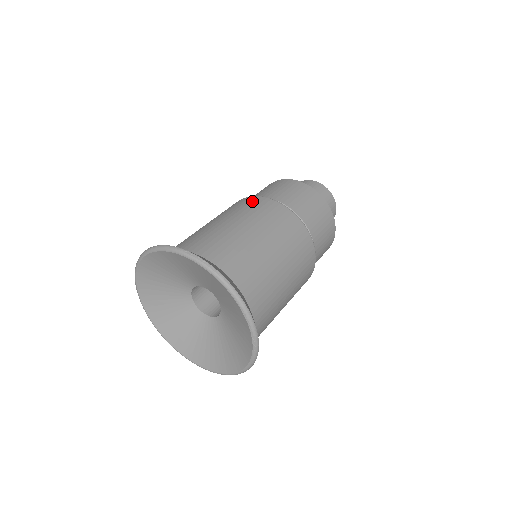
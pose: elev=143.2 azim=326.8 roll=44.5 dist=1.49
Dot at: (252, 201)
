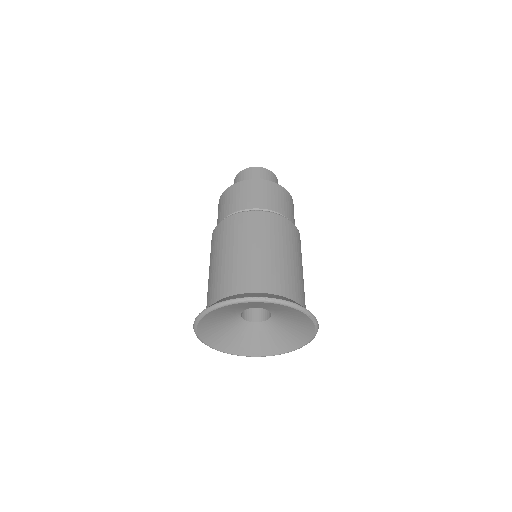
Dot at: (235, 222)
